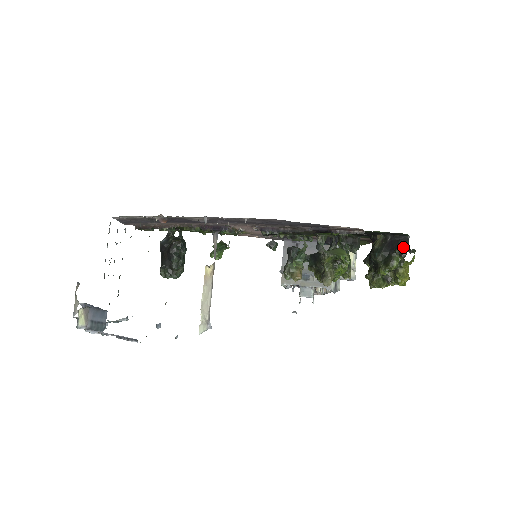
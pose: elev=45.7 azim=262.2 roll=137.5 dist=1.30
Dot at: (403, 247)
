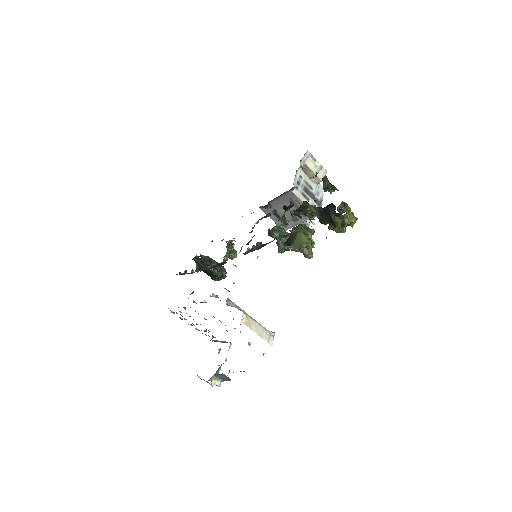
Dot at: (334, 212)
